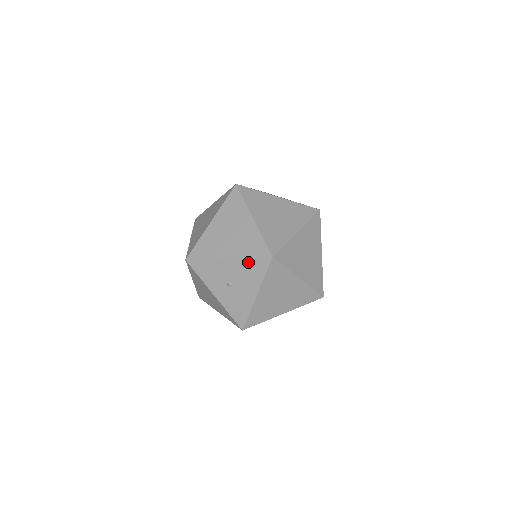
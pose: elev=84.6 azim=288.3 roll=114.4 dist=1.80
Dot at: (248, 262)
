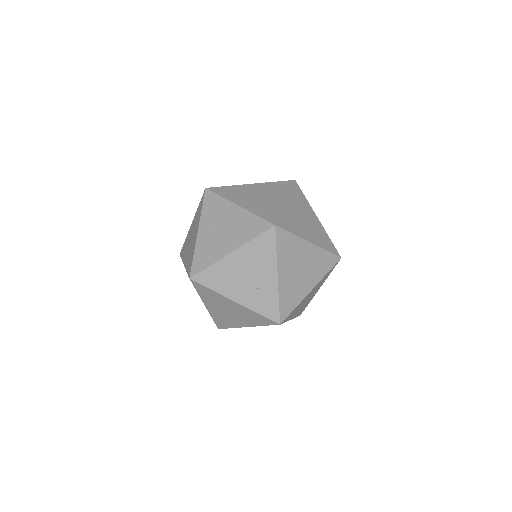
Dot at: occluded
